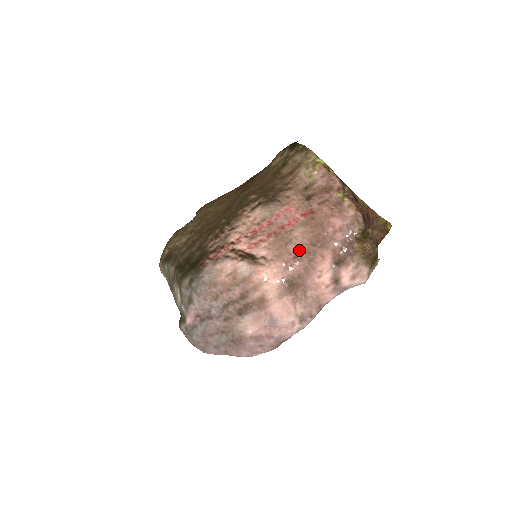
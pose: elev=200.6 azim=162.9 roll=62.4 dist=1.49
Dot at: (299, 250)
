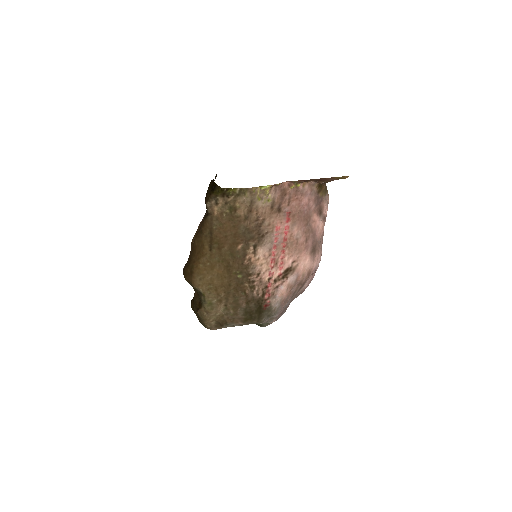
Dot at: (305, 236)
